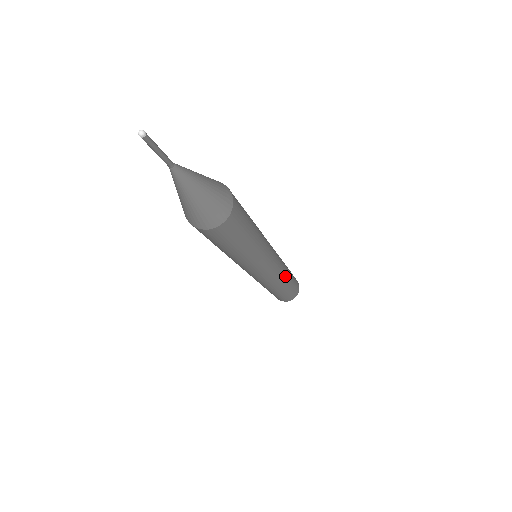
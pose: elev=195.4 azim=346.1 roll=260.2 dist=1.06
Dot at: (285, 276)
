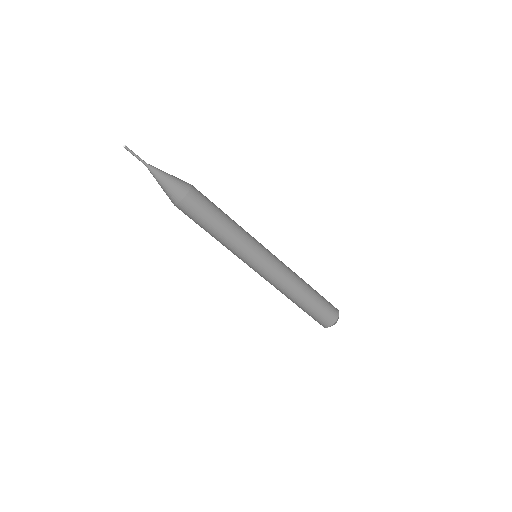
Dot at: occluded
